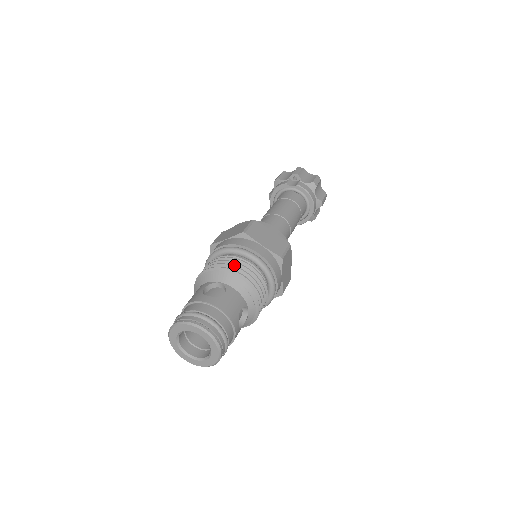
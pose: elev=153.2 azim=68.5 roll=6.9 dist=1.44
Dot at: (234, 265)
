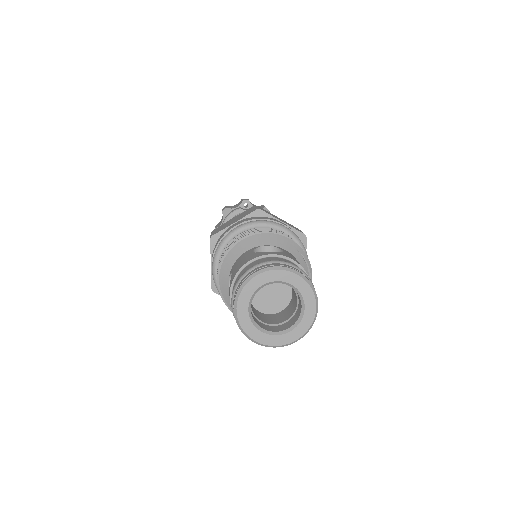
Dot at: occluded
